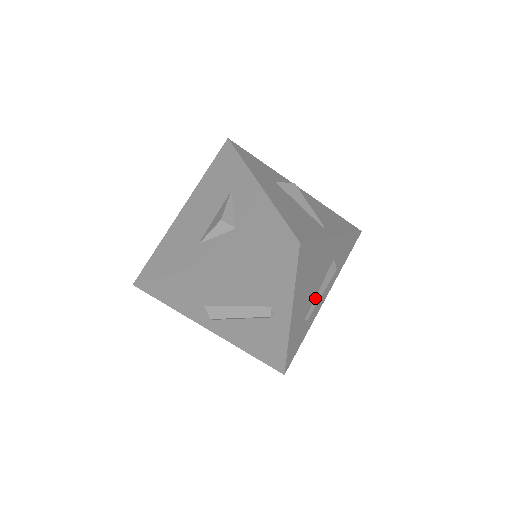
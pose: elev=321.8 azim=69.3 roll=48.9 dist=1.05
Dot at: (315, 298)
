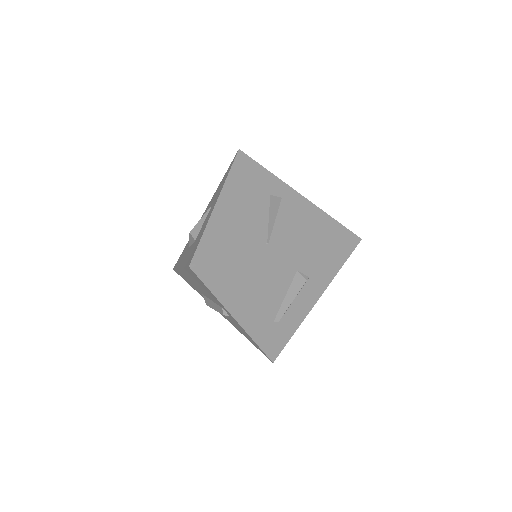
Dot at: (282, 304)
